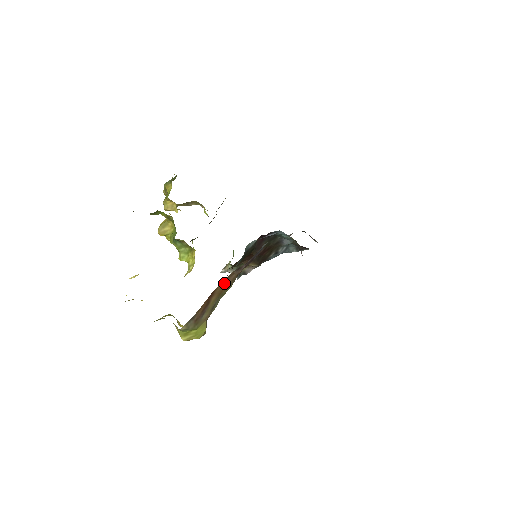
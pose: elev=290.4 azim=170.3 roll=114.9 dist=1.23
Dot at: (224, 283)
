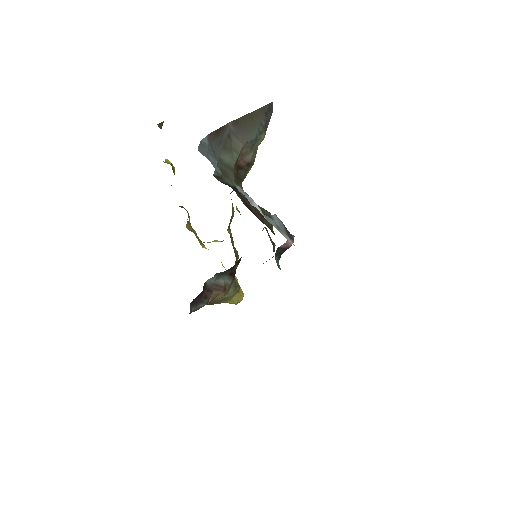
Dot at: occluded
